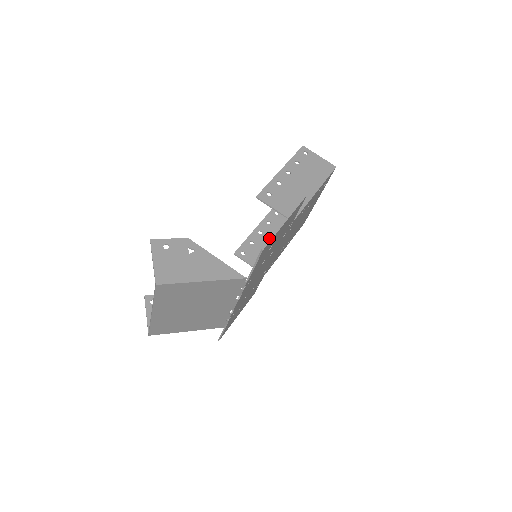
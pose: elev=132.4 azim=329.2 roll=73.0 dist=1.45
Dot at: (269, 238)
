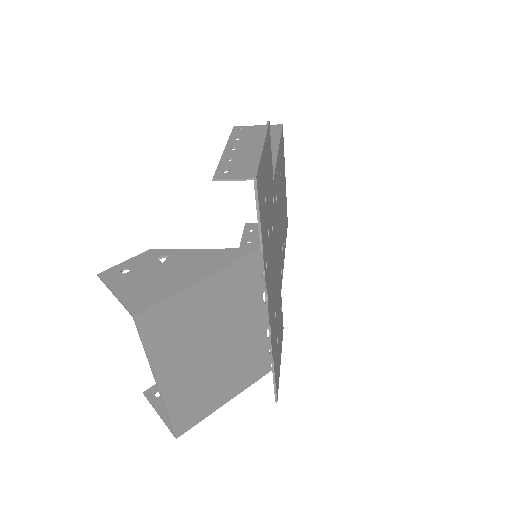
Dot at: (260, 254)
